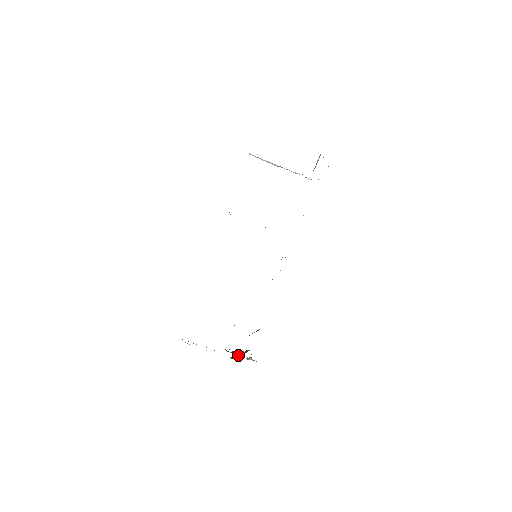
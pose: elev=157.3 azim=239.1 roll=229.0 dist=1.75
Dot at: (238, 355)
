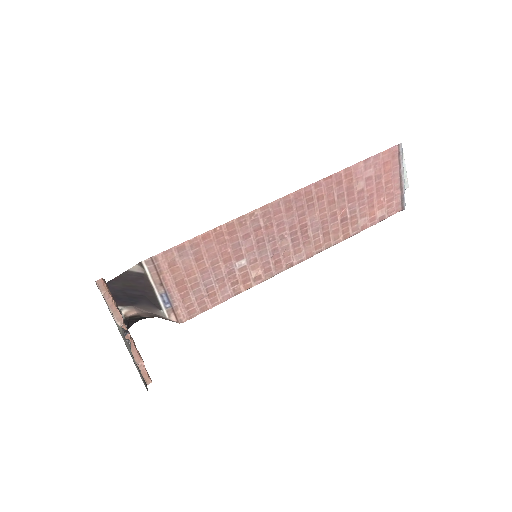
Dot at: occluded
